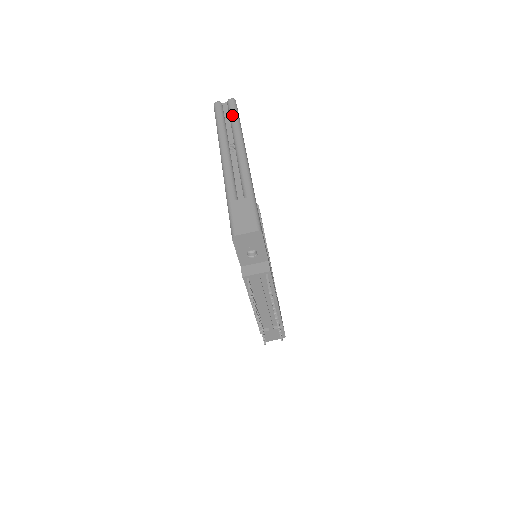
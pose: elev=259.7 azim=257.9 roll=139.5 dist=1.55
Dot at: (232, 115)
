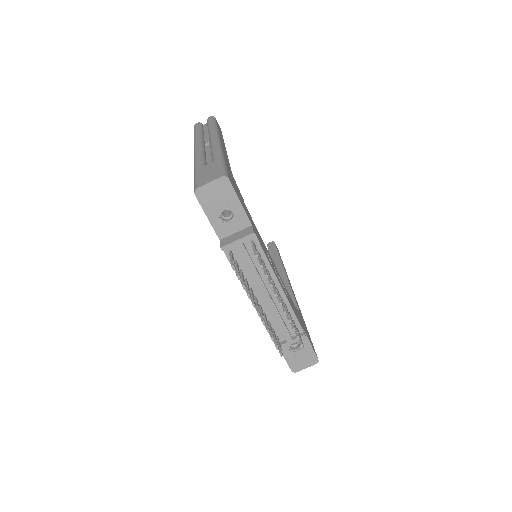
Dot at: (209, 124)
